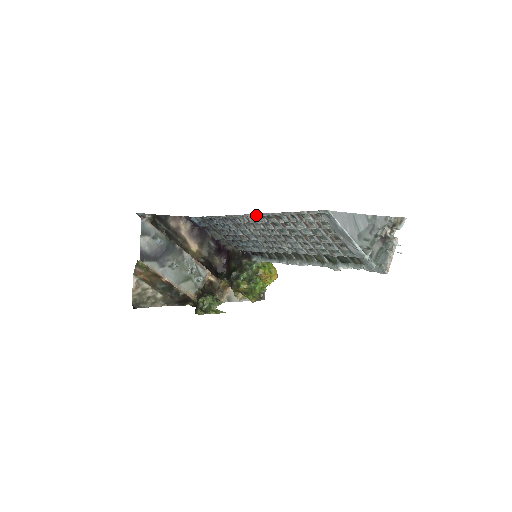
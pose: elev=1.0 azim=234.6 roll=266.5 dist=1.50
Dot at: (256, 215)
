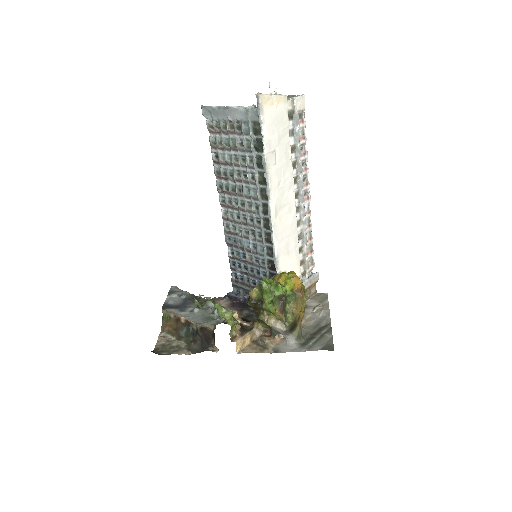
Dot at: (219, 199)
